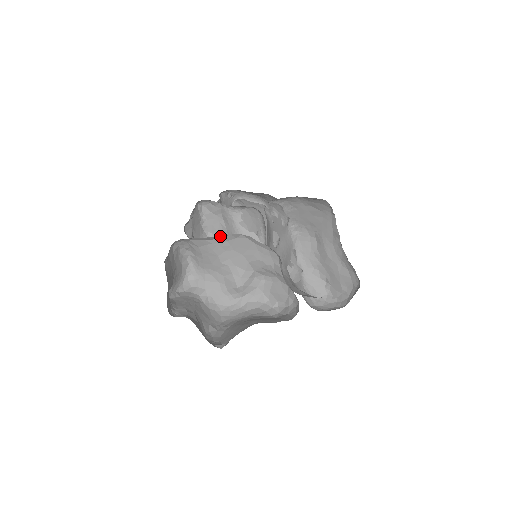
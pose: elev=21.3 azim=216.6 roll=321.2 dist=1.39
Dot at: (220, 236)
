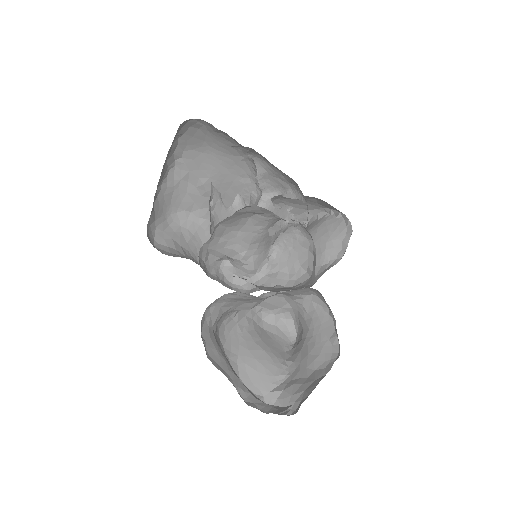
Dot at: occluded
